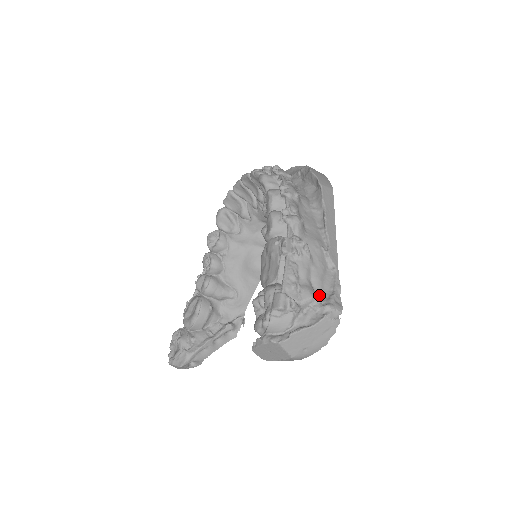
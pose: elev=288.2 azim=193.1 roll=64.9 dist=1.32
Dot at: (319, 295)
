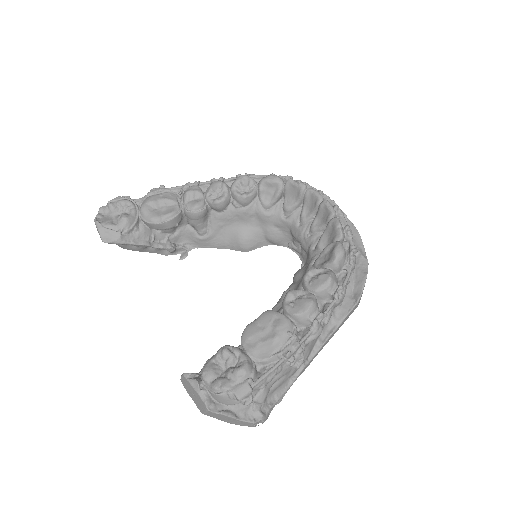
Dot at: occluded
